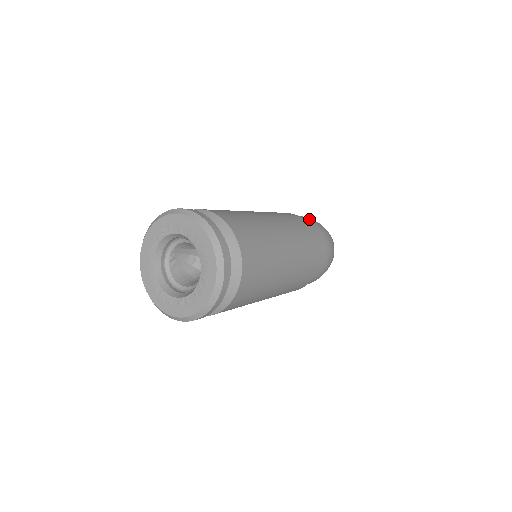
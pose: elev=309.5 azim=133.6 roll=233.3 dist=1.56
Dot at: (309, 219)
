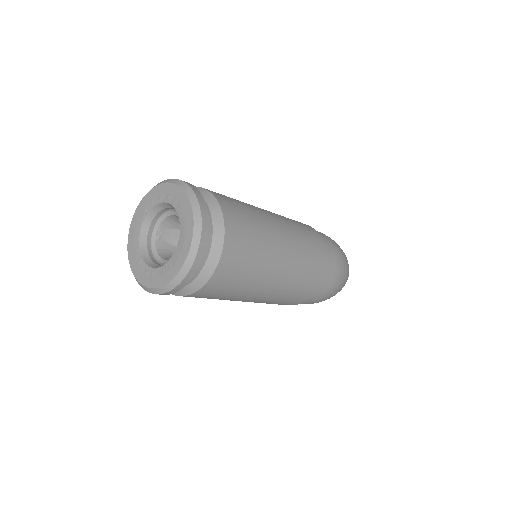
Dot at: occluded
